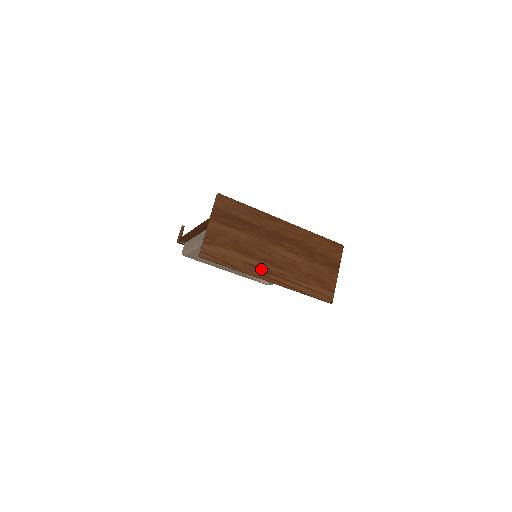
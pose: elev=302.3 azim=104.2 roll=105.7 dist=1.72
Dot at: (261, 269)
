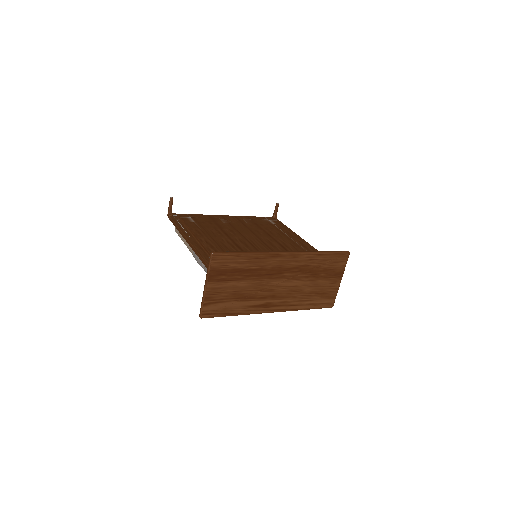
Dot at: (263, 306)
